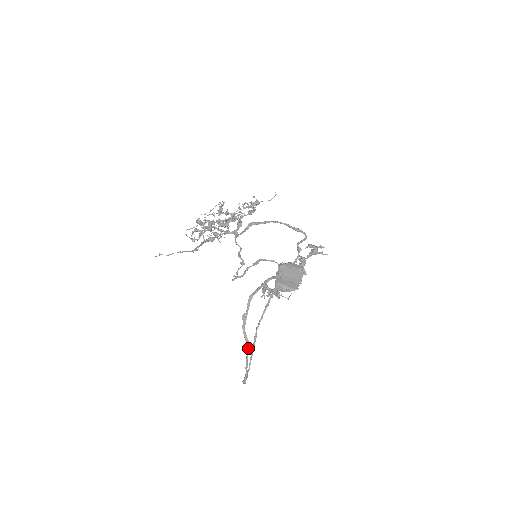
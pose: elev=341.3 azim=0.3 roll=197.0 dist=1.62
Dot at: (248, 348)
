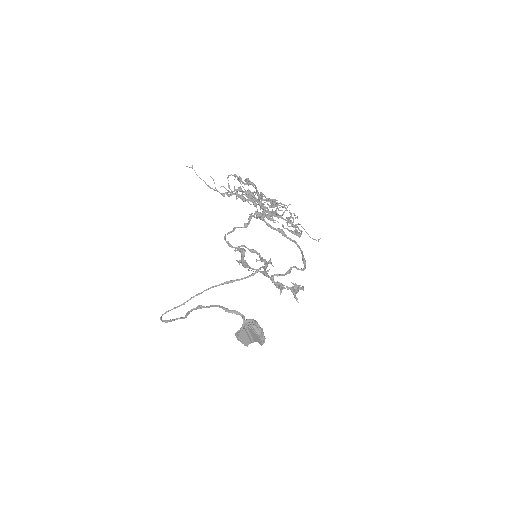
Dot at: (183, 318)
